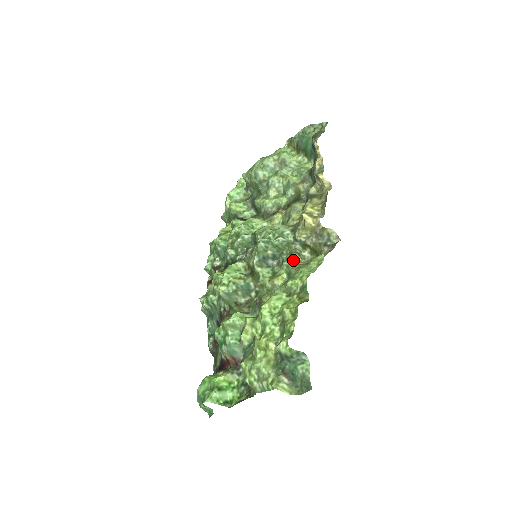
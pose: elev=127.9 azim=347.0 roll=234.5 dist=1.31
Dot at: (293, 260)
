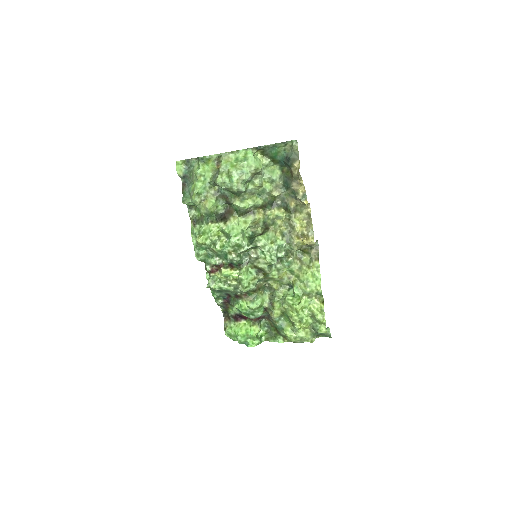
Dot at: (292, 261)
